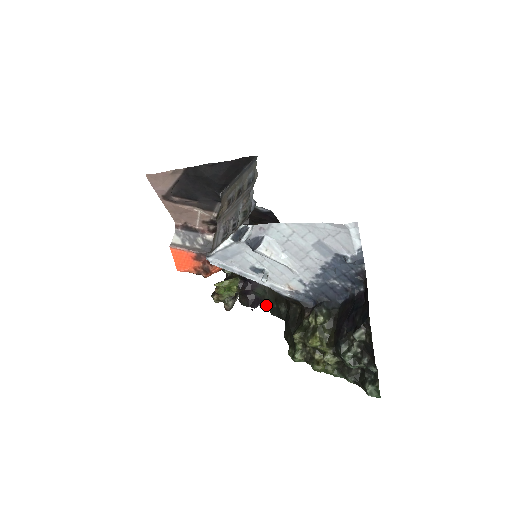
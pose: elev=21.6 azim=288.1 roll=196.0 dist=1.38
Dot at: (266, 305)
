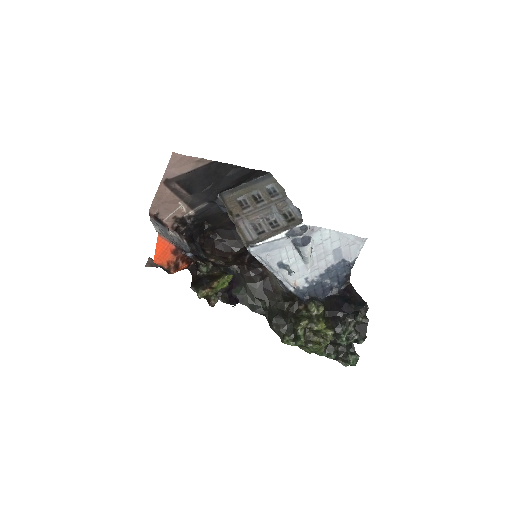
Dot at: (244, 303)
